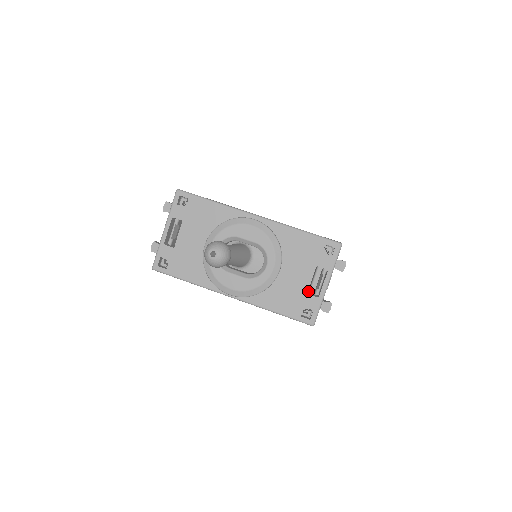
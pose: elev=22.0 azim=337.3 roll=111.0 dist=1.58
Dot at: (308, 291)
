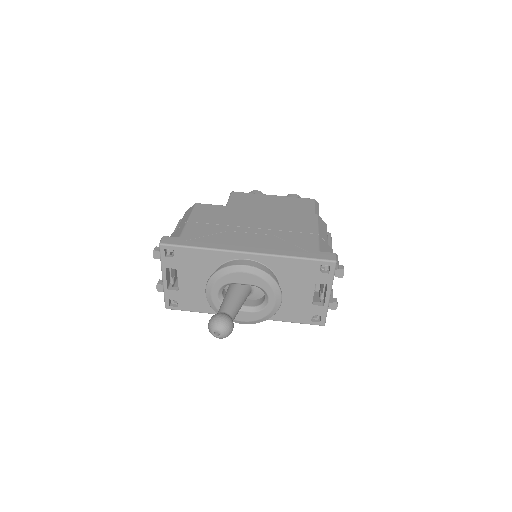
Dot at: occluded
